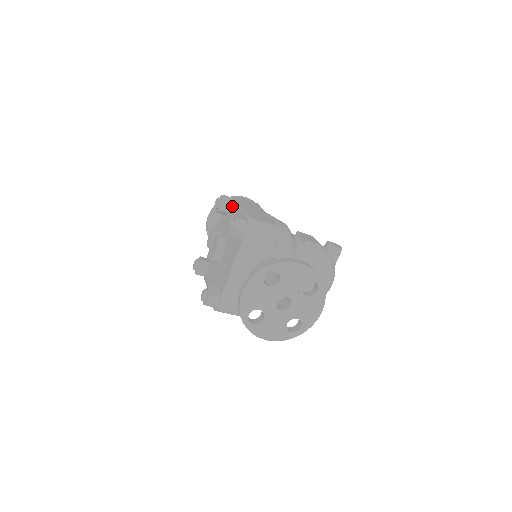
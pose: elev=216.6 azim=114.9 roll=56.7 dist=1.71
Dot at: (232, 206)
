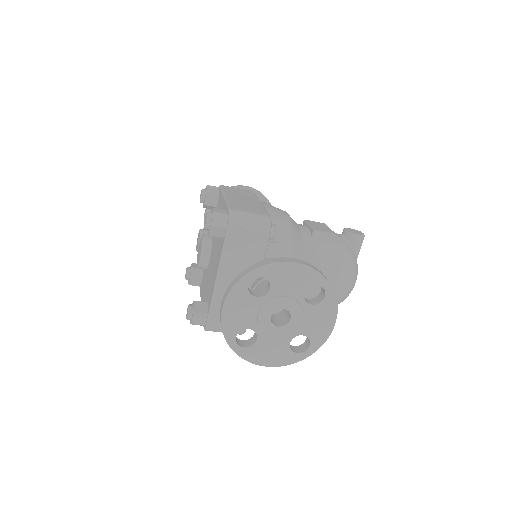
Dot at: (219, 198)
